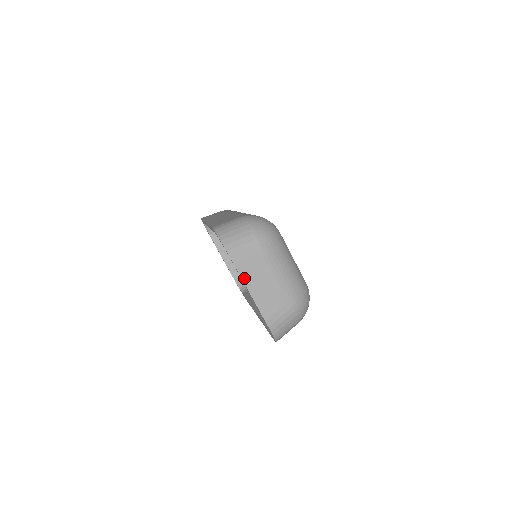
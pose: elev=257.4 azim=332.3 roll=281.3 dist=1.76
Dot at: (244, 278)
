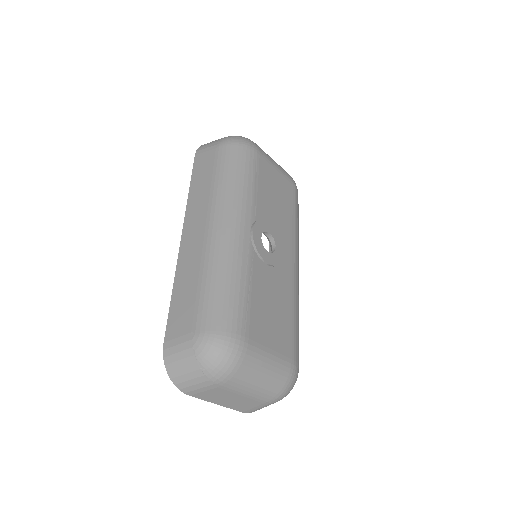
Dot at: (207, 400)
